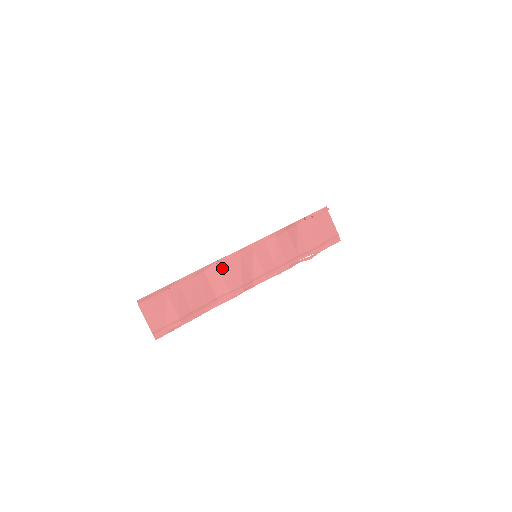
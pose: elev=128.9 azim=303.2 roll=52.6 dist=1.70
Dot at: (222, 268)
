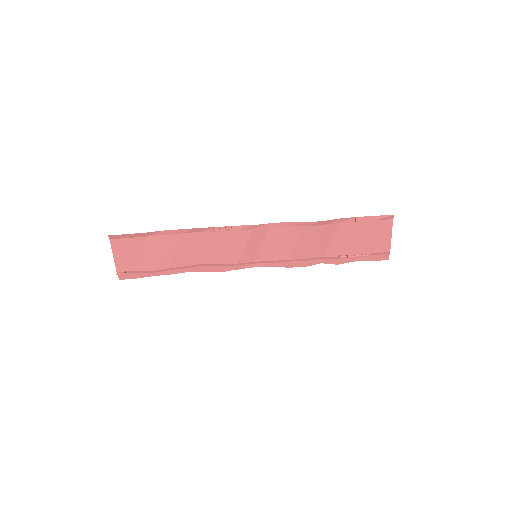
Dot at: (222, 237)
